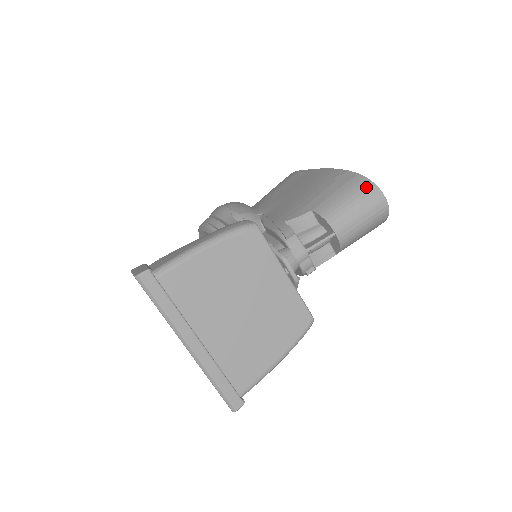
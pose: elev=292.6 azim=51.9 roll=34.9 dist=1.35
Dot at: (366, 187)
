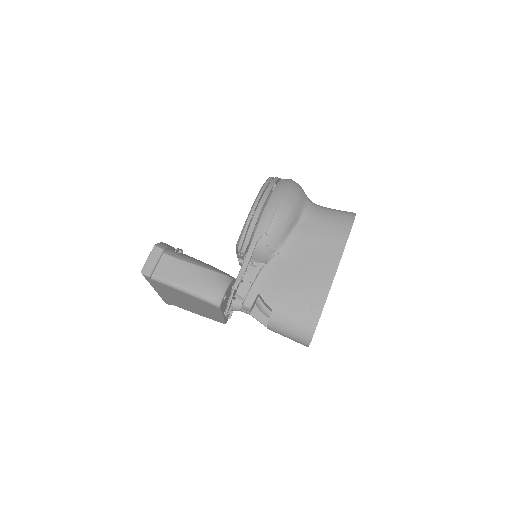
Dot at: (305, 337)
